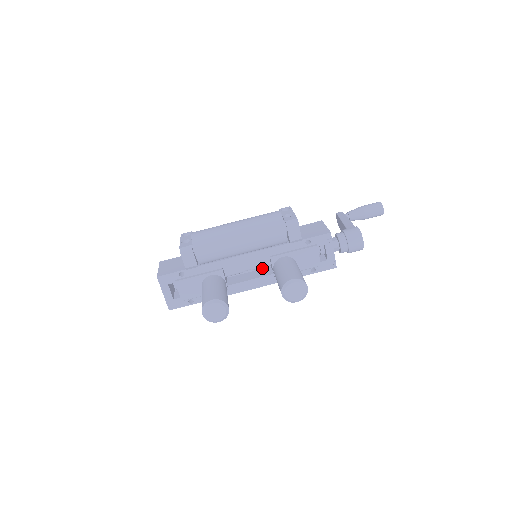
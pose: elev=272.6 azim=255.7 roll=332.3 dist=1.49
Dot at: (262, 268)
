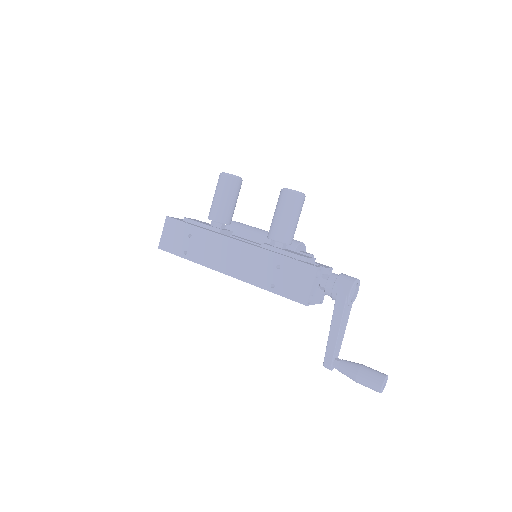
Dot at: occluded
